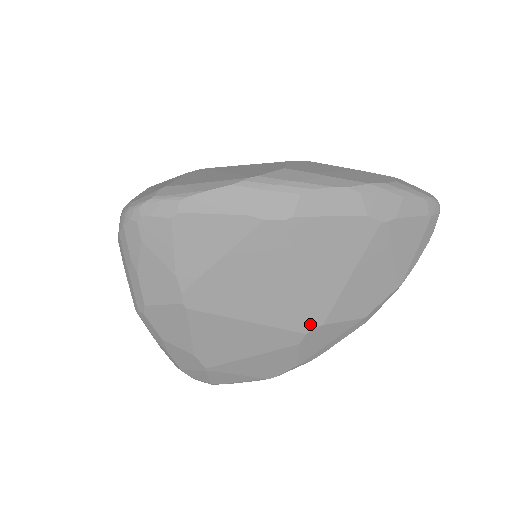
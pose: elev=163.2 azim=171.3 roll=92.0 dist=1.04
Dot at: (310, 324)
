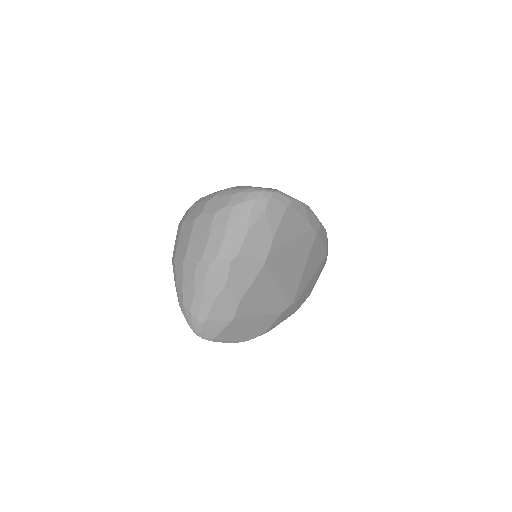
Dot at: (294, 299)
